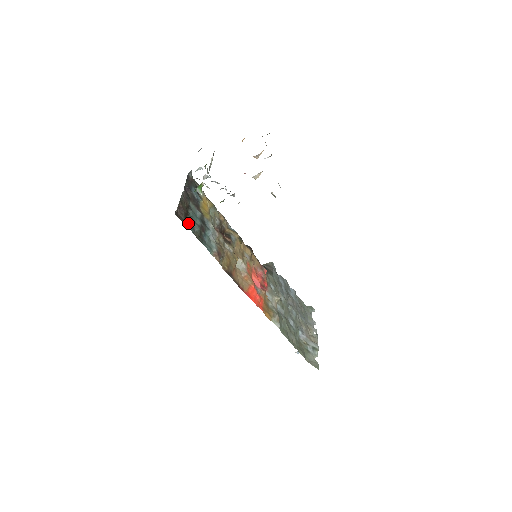
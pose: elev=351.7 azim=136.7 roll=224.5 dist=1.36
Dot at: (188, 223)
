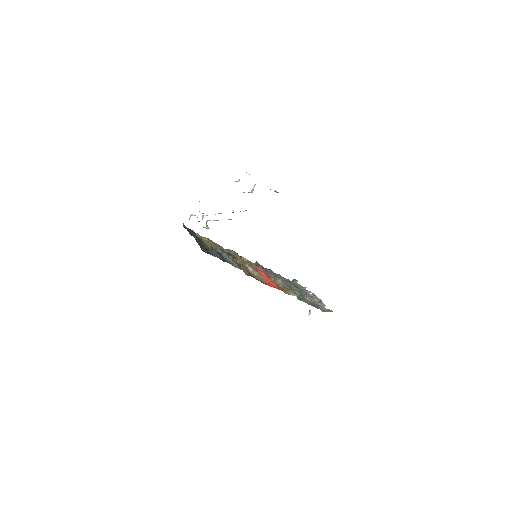
Dot at: (212, 254)
